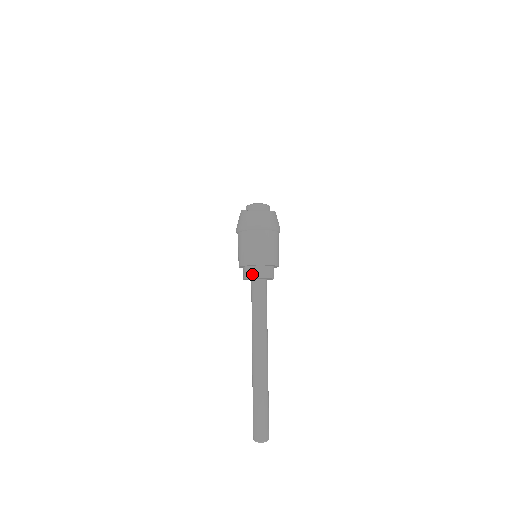
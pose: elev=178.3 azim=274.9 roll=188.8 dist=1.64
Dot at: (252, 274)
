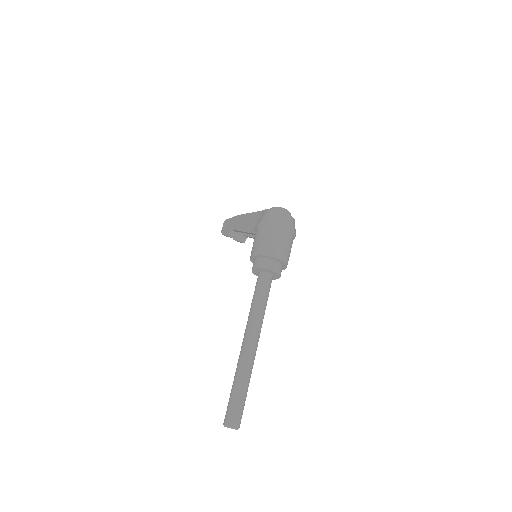
Dot at: (268, 265)
